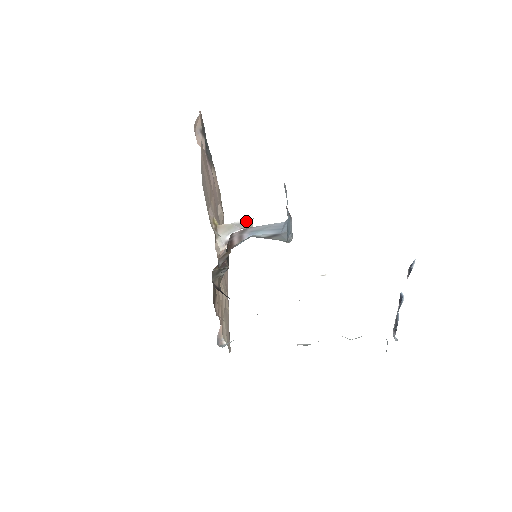
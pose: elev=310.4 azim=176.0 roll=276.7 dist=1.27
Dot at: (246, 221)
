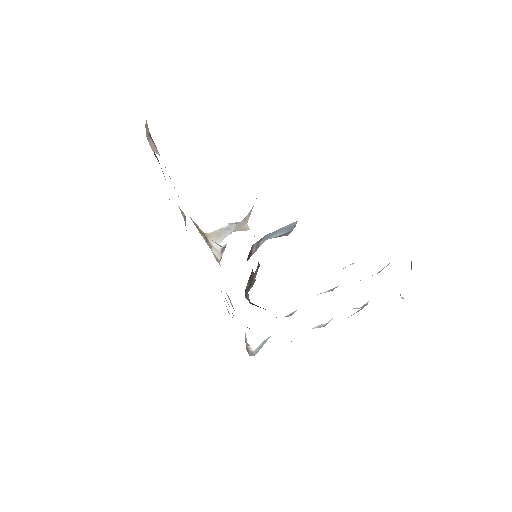
Dot at: (233, 223)
